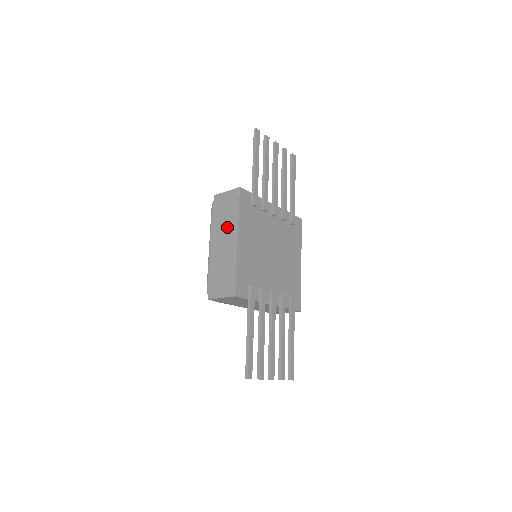
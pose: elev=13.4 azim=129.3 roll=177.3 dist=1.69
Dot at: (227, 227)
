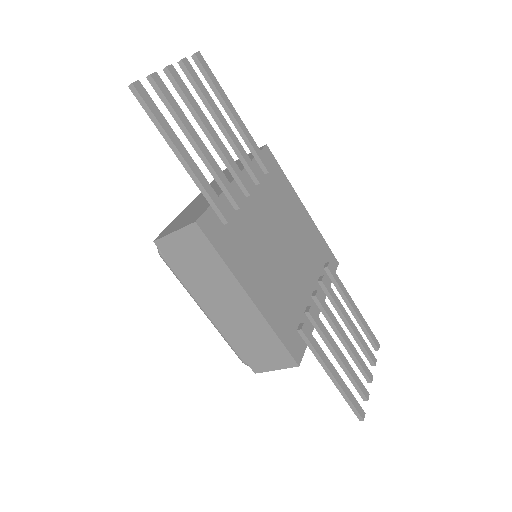
Dot at: (217, 285)
